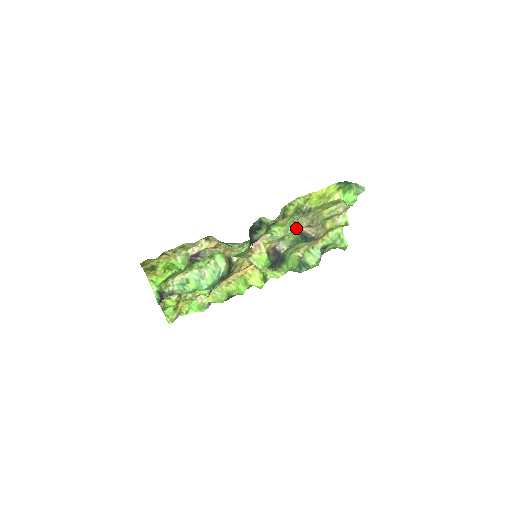
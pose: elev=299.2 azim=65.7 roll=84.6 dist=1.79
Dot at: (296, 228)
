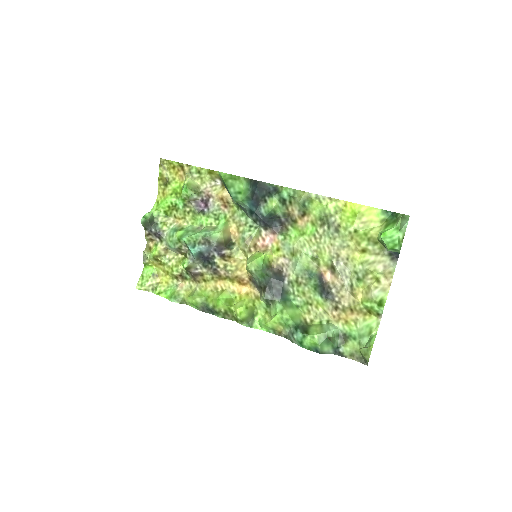
Dot at: (316, 254)
